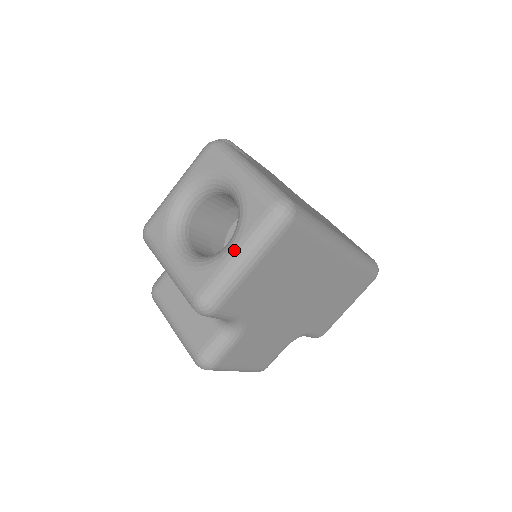
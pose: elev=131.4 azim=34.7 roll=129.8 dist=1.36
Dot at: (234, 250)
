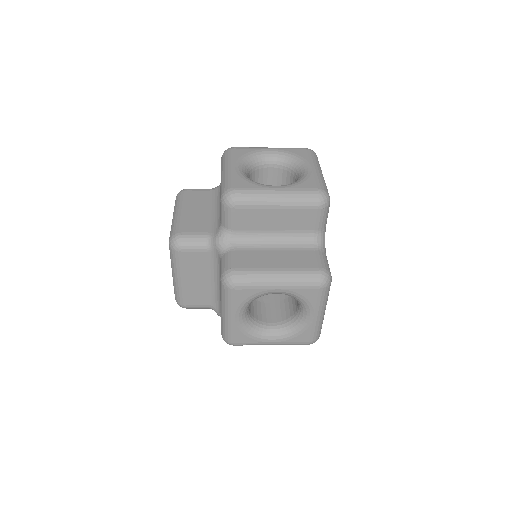
Dot at: (312, 166)
